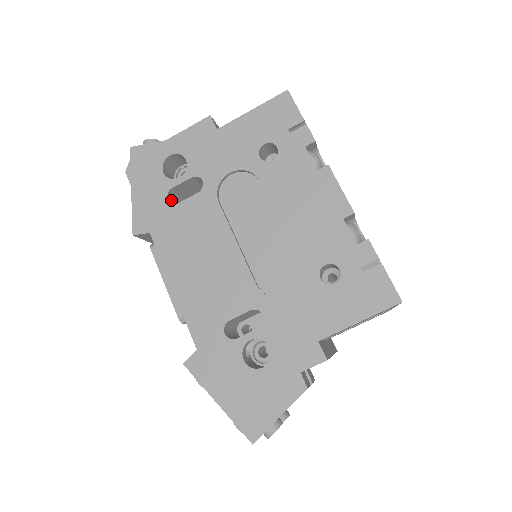
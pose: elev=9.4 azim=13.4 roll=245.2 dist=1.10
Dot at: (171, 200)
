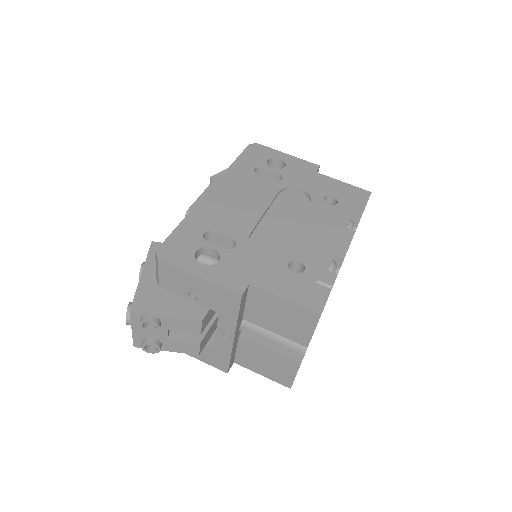
Dot at: occluded
